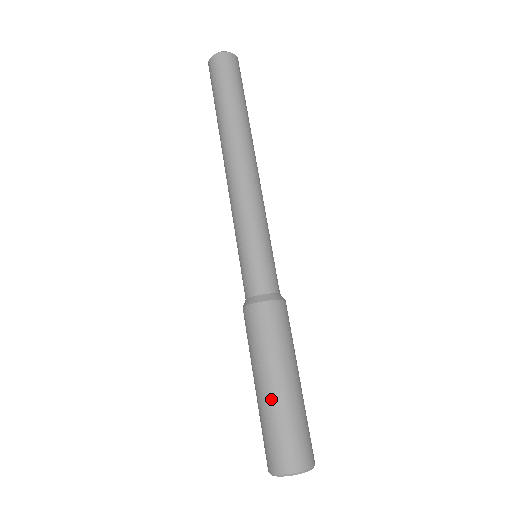
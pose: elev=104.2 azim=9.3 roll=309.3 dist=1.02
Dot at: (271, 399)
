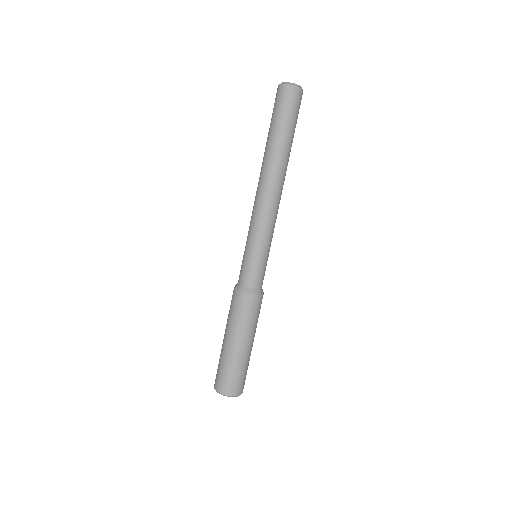
Dot at: (223, 348)
